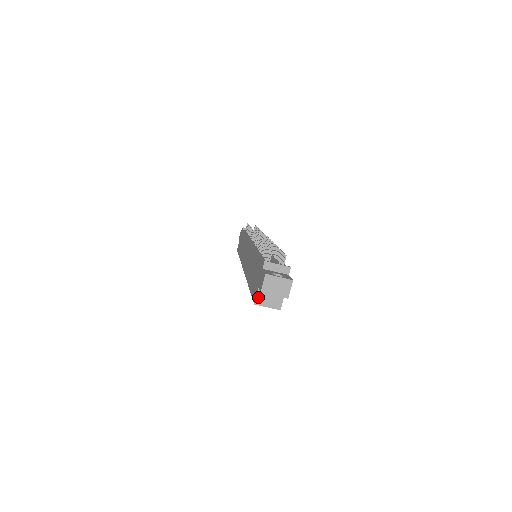
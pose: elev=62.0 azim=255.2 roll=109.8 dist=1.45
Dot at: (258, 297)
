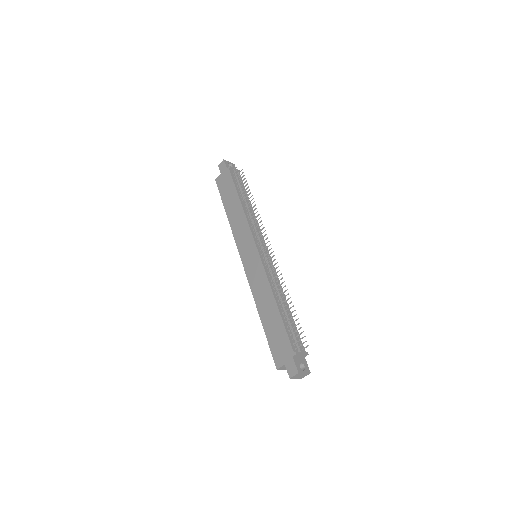
Dot at: (281, 367)
